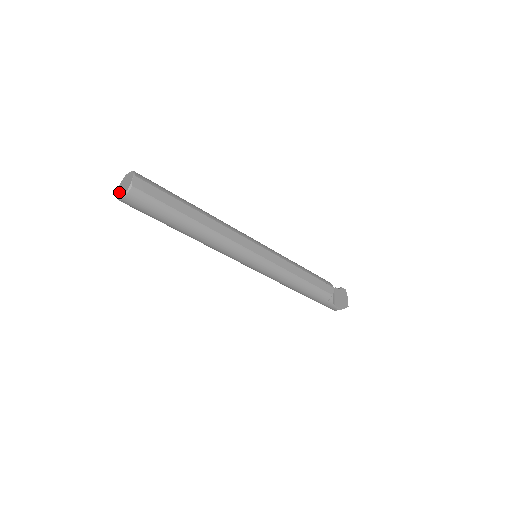
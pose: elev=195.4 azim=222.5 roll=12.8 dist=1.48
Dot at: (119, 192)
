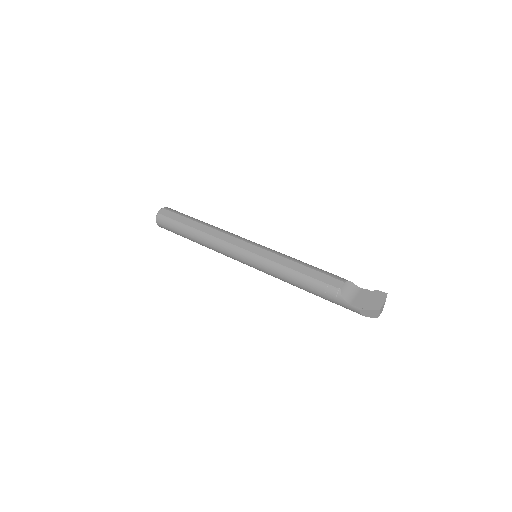
Dot at: occluded
